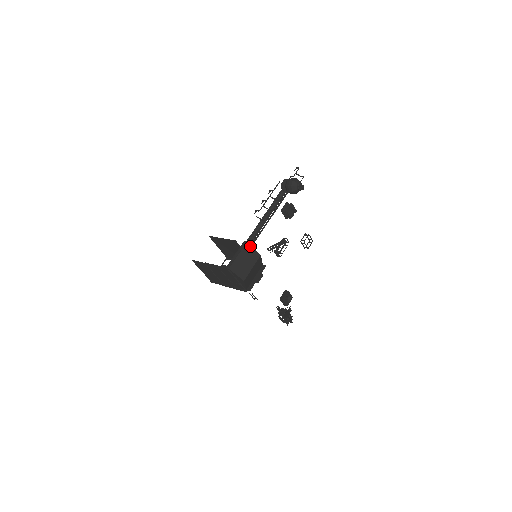
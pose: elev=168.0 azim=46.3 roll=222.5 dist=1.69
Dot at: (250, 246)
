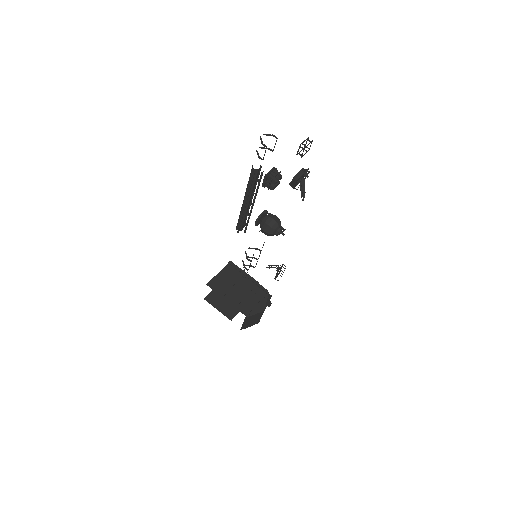
Dot at: (253, 315)
